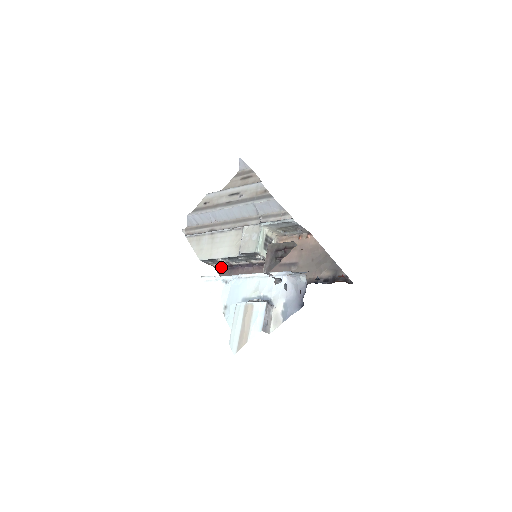
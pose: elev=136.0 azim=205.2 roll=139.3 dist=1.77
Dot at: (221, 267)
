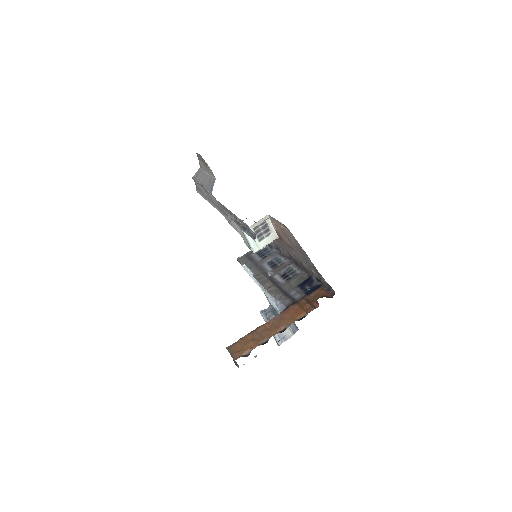
Dot at: occluded
